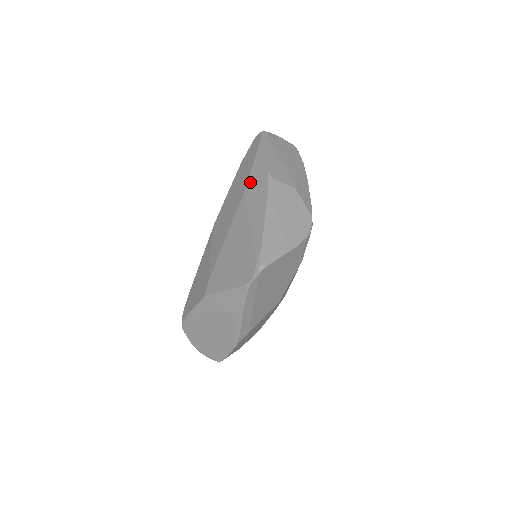
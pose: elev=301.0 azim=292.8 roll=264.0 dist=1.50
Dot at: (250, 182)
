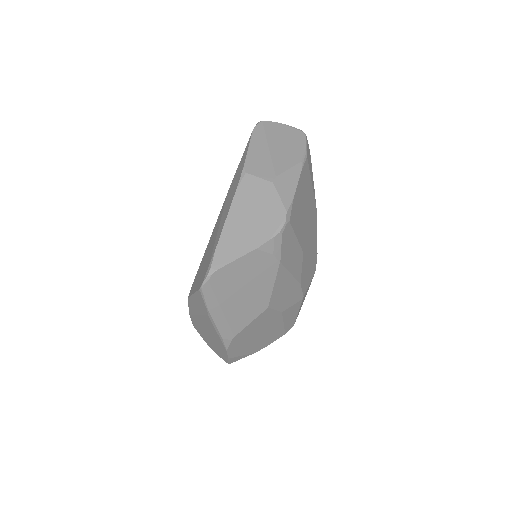
Dot at: (233, 179)
